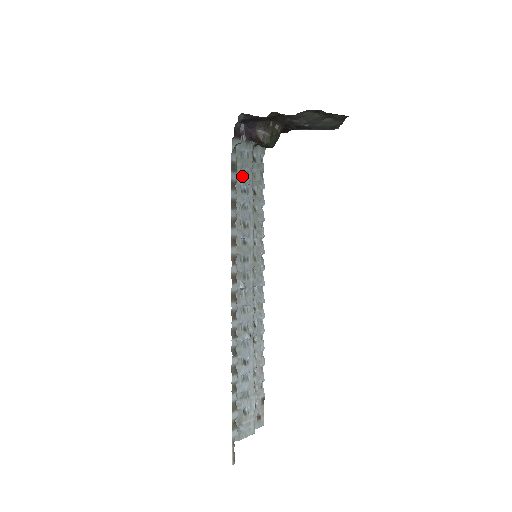
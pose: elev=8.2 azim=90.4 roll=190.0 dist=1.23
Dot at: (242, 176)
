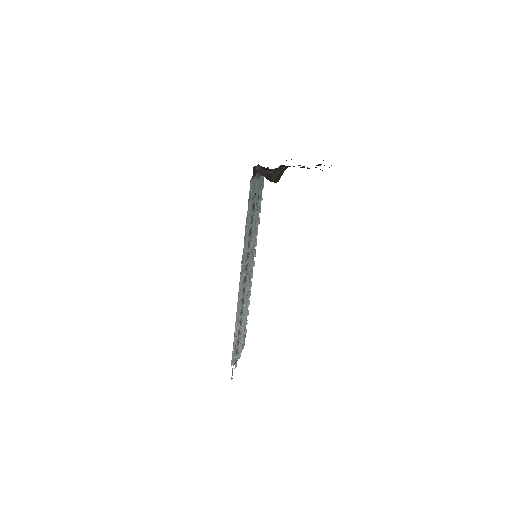
Dot at: occluded
